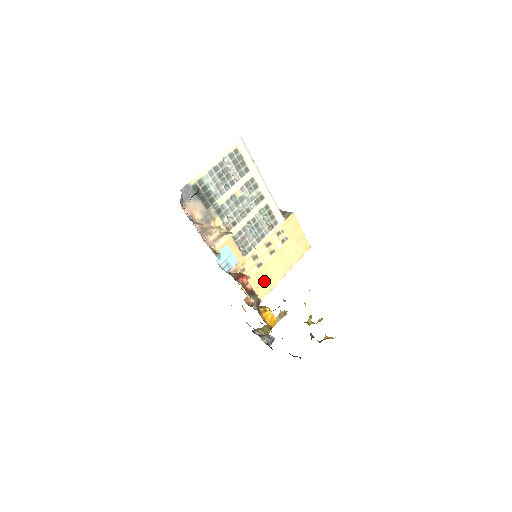
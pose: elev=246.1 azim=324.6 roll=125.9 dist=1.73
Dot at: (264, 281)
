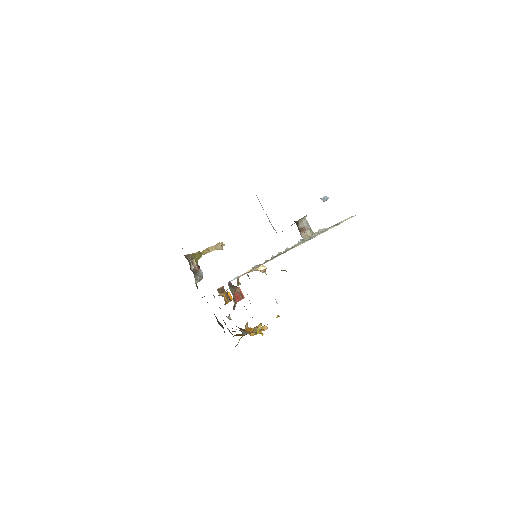
Dot at: occluded
